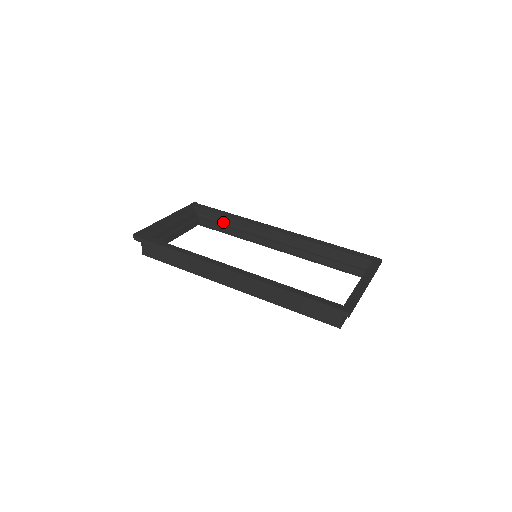
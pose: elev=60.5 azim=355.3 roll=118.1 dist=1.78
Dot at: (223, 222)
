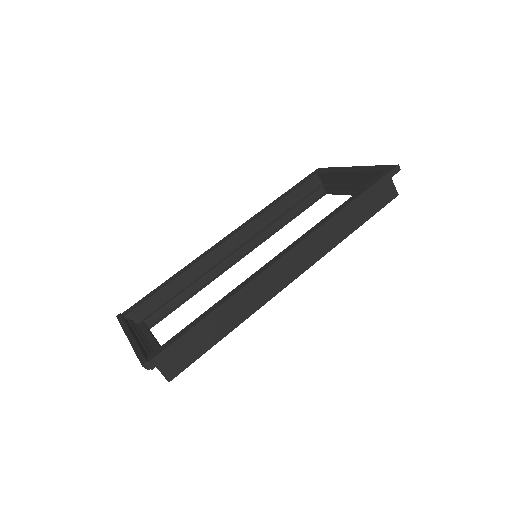
Dot at: (170, 294)
